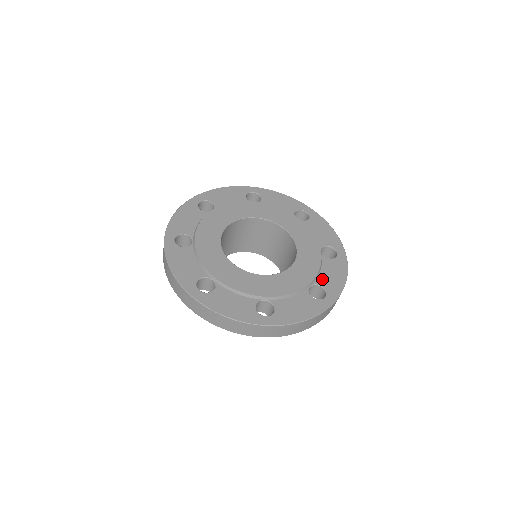
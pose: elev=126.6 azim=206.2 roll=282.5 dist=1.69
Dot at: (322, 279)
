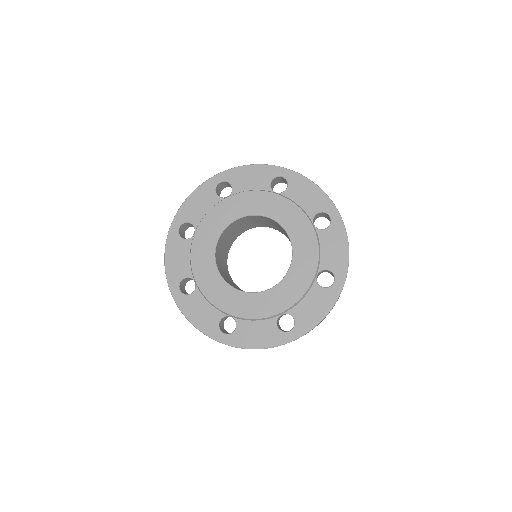
Dot at: (325, 261)
